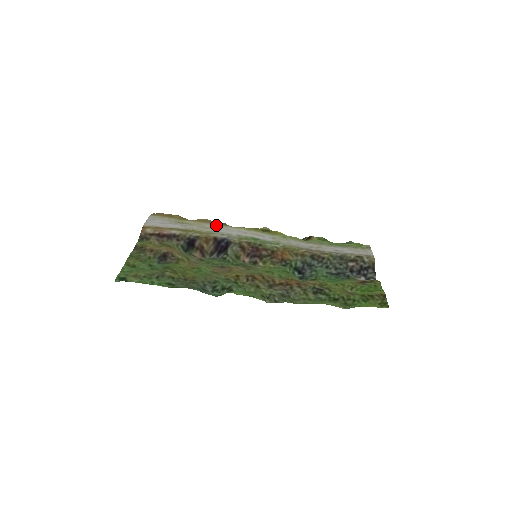
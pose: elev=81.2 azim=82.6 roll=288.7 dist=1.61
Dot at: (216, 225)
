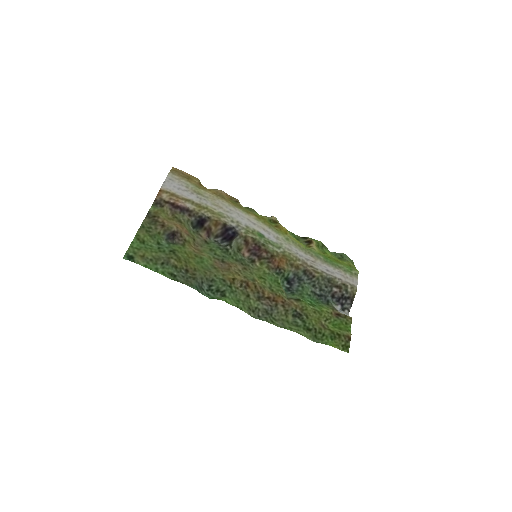
Dot at: (229, 205)
